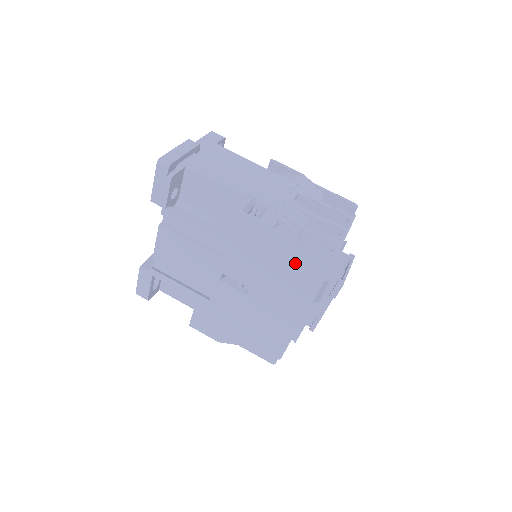
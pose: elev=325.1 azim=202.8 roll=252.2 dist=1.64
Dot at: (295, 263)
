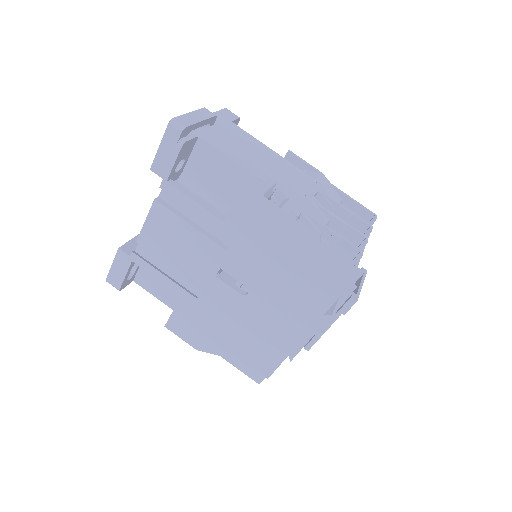
Dot at: (314, 266)
